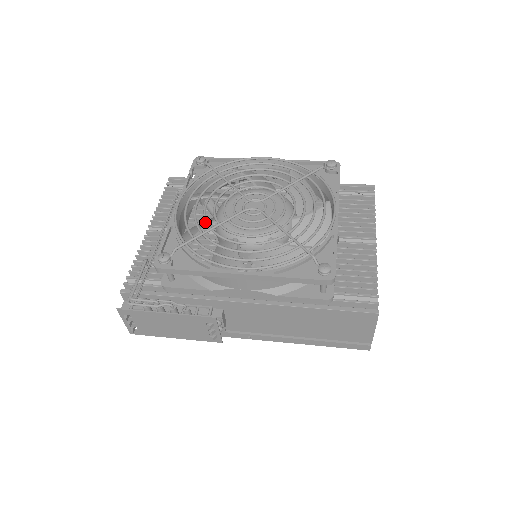
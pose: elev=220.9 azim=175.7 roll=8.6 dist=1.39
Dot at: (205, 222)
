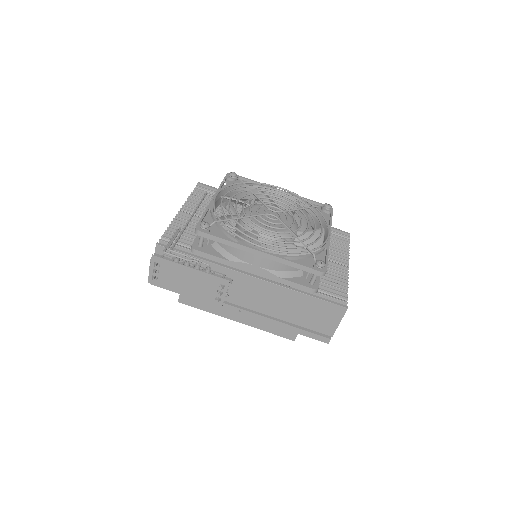
Dot at: (233, 215)
